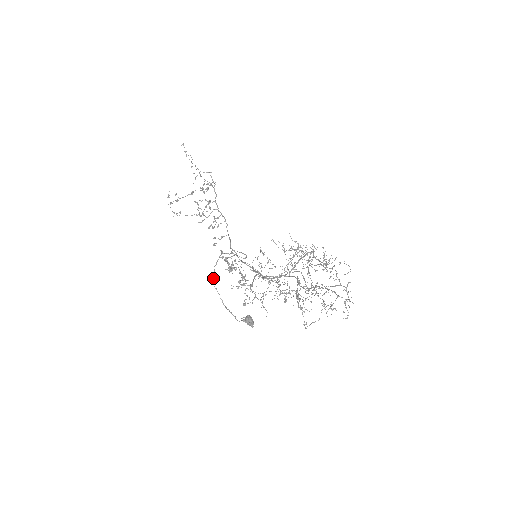
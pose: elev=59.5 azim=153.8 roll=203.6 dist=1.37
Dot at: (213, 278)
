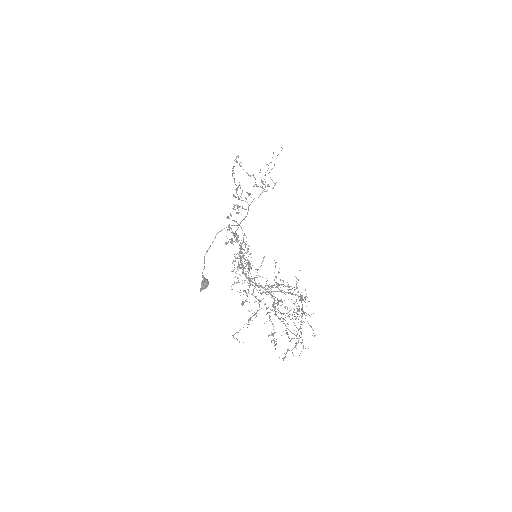
Dot at: (222, 229)
